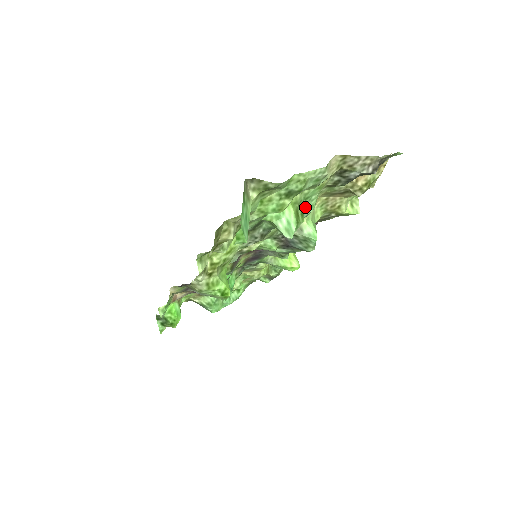
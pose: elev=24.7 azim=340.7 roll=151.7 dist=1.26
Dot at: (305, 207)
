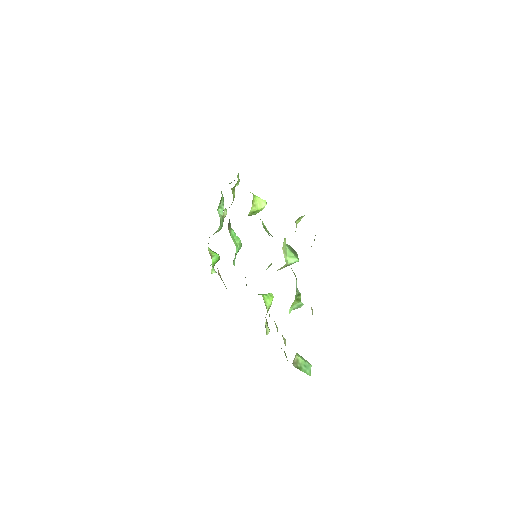
Dot at: (296, 290)
